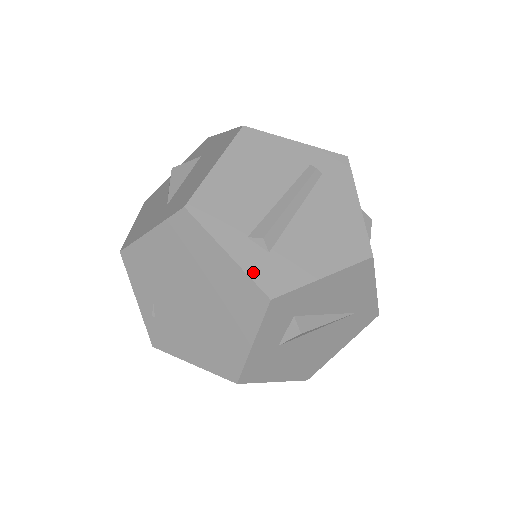
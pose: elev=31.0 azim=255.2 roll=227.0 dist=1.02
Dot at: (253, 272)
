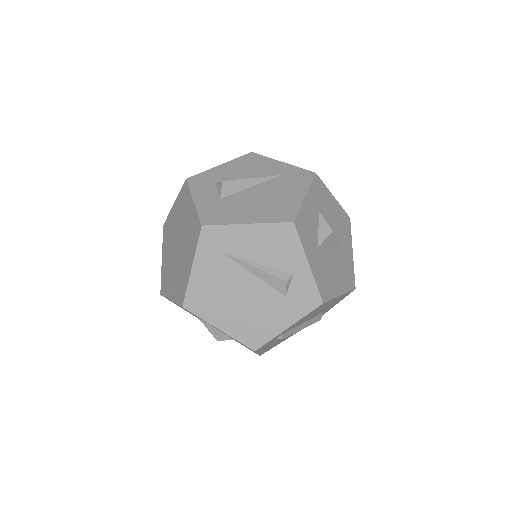
Dot at: occluded
